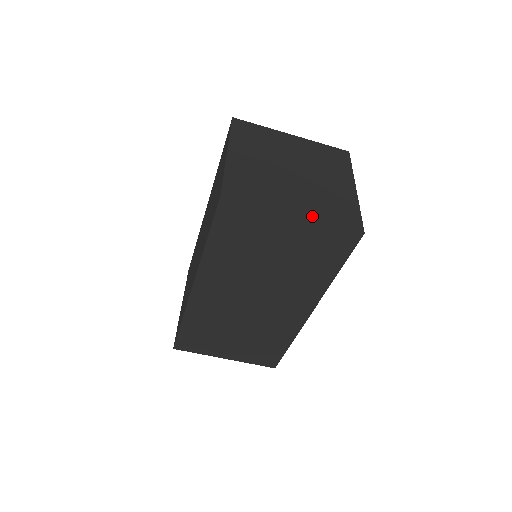
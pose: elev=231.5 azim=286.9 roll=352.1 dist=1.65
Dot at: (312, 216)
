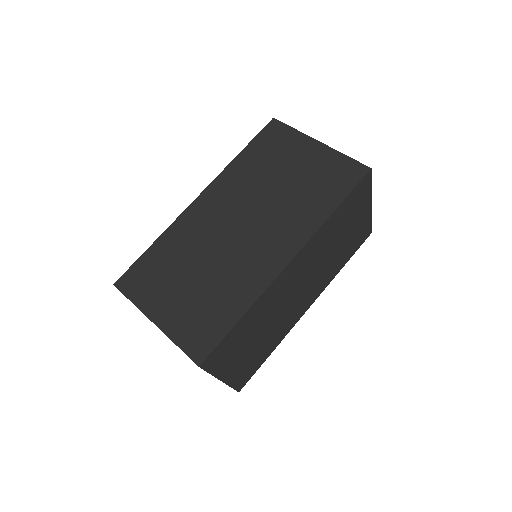
Dot at: occluded
